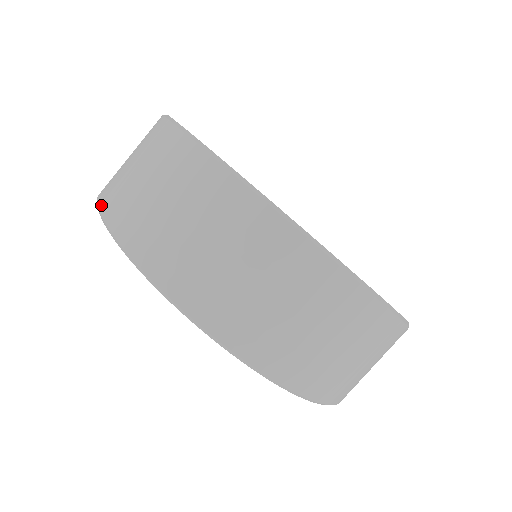
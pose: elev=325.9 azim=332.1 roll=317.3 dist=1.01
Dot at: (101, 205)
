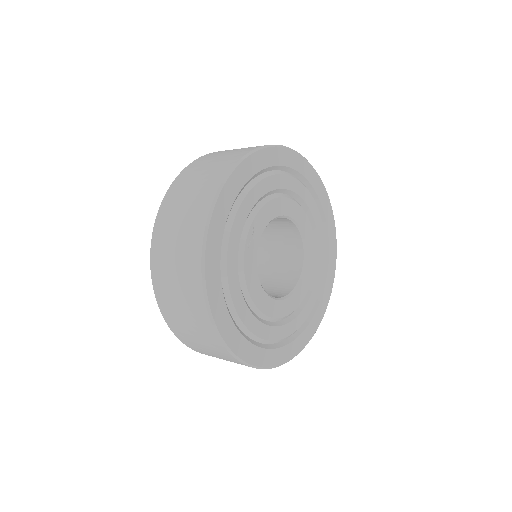
Dot at: (167, 195)
